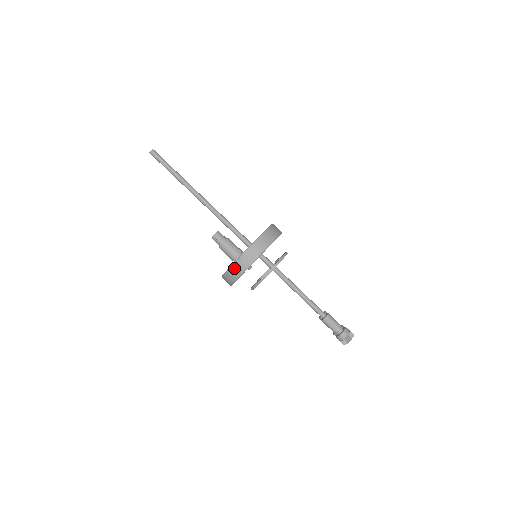
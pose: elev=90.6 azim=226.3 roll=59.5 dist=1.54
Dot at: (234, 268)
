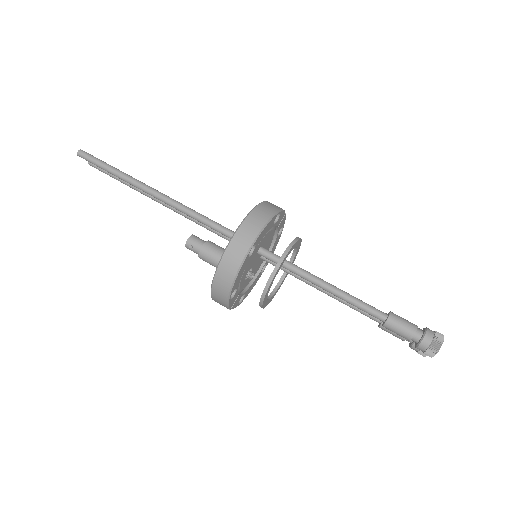
Dot at: (220, 273)
